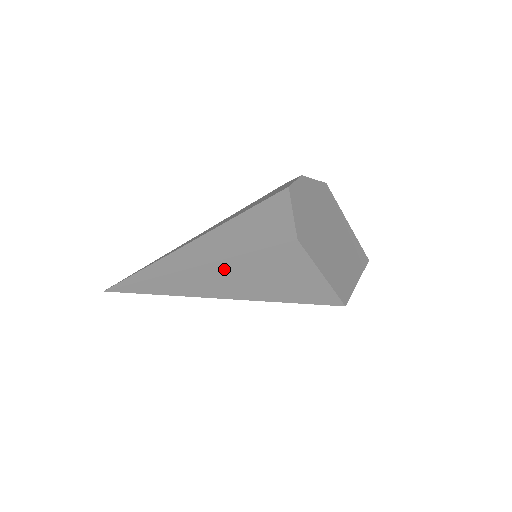
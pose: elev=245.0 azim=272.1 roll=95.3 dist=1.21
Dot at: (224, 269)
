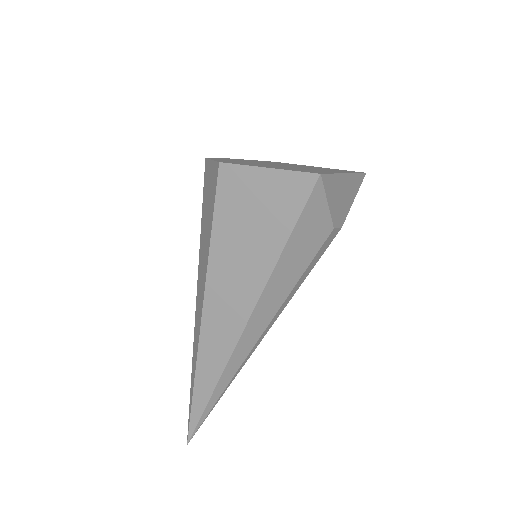
Dot at: (218, 275)
